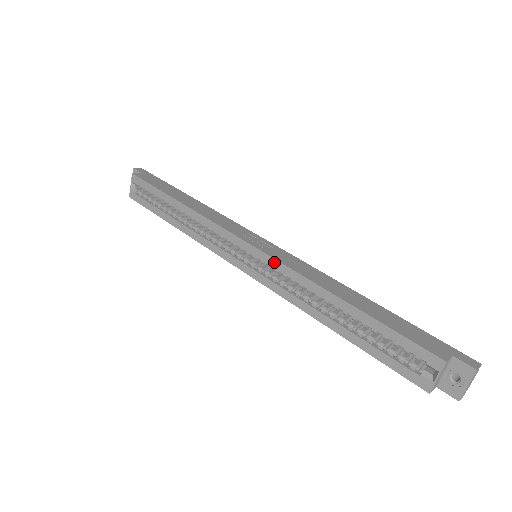
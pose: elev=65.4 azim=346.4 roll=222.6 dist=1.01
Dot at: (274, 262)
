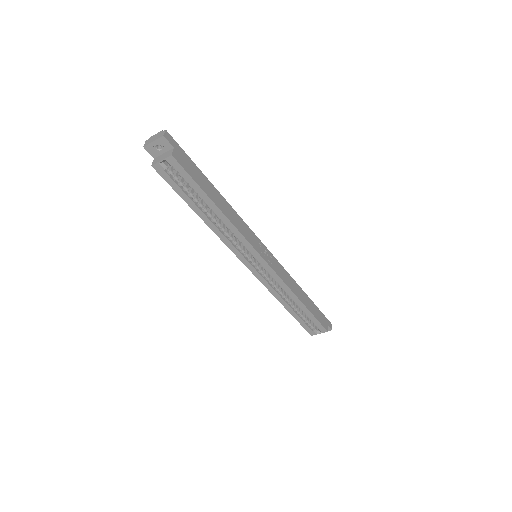
Dot at: (276, 275)
